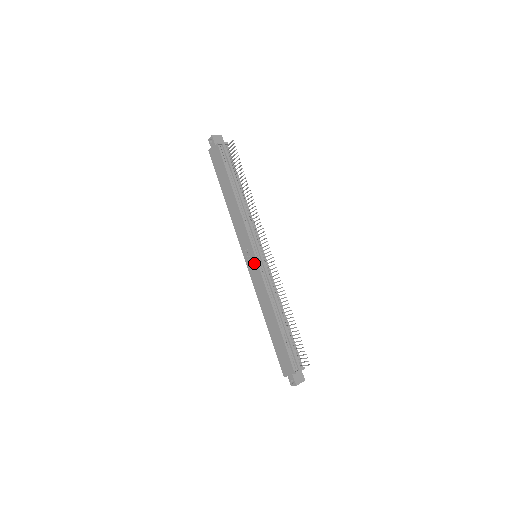
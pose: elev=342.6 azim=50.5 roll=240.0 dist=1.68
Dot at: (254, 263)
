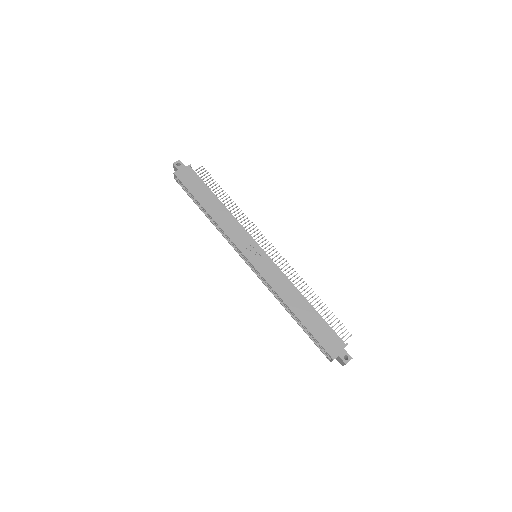
Dot at: (263, 257)
